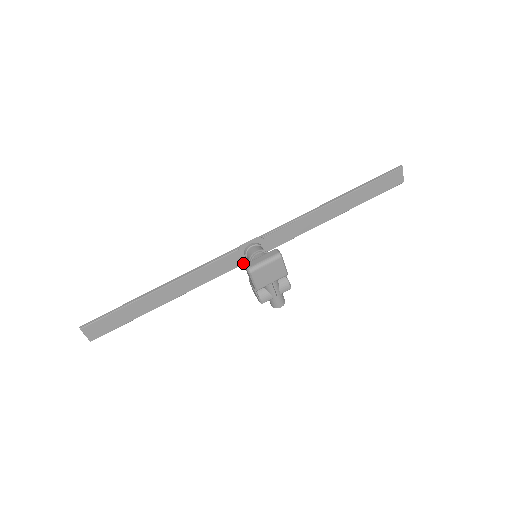
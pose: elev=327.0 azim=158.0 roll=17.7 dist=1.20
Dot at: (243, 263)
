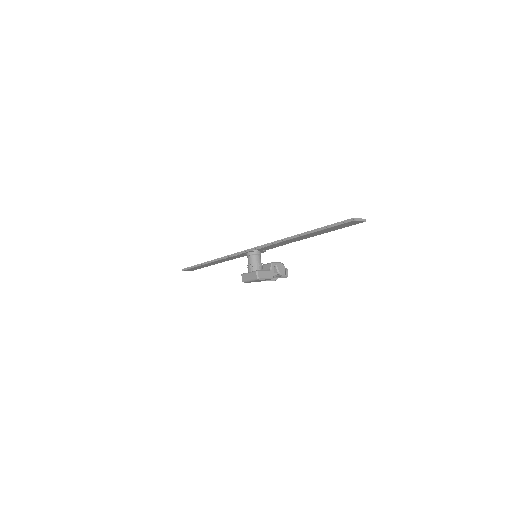
Dot at: occluded
